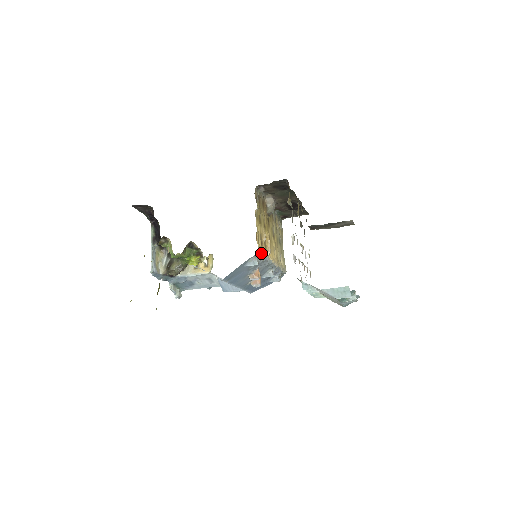
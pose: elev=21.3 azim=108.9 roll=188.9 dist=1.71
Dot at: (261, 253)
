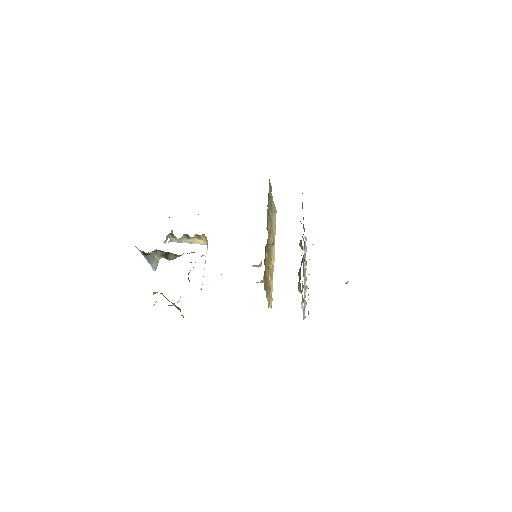
Dot at: (271, 300)
